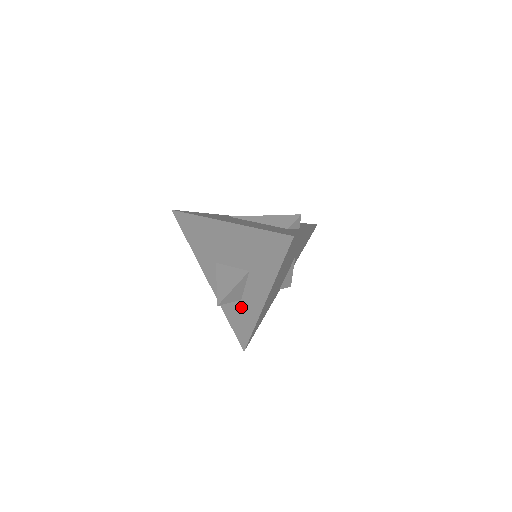
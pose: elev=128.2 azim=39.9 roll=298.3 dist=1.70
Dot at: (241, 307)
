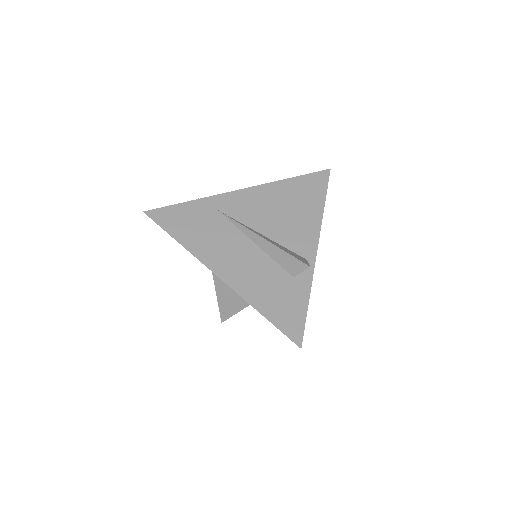
Dot at: occluded
